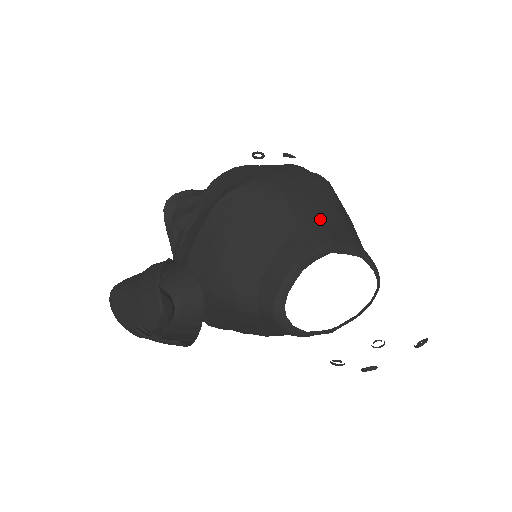
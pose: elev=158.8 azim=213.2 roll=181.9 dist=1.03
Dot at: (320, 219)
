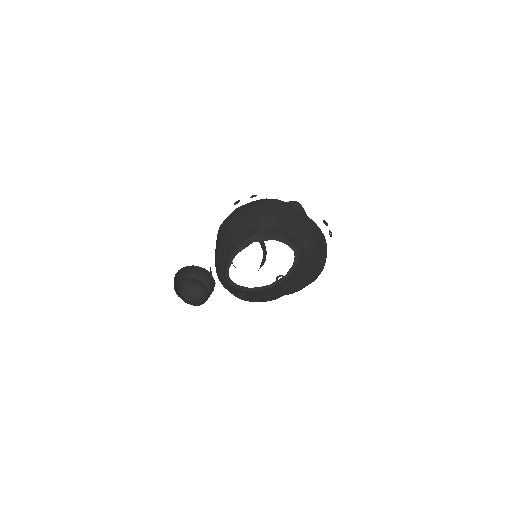
Dot at: (251, 226)
